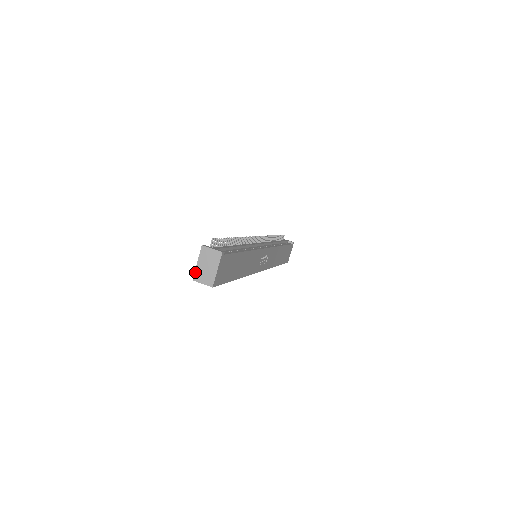
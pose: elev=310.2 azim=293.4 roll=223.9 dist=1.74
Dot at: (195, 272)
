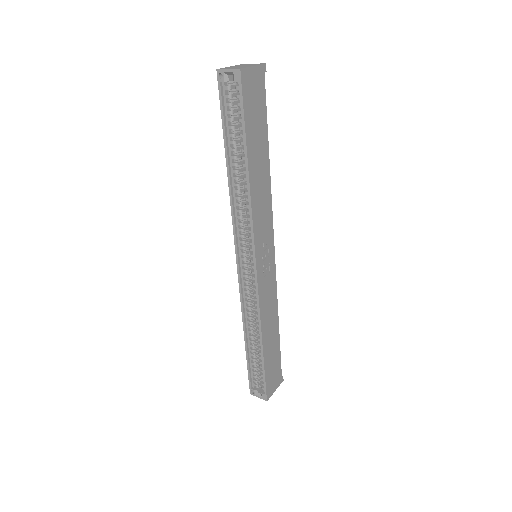
Dot at: (224, 68)
